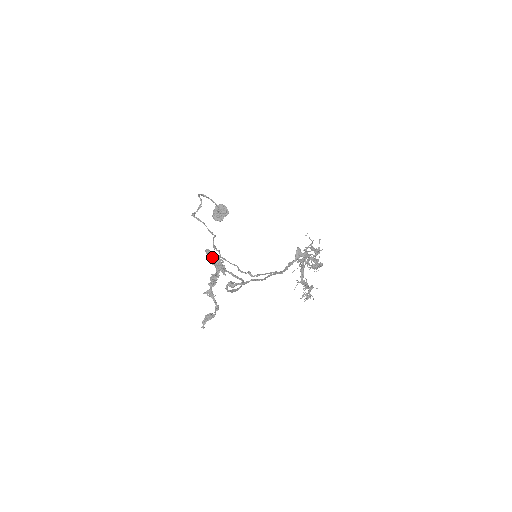
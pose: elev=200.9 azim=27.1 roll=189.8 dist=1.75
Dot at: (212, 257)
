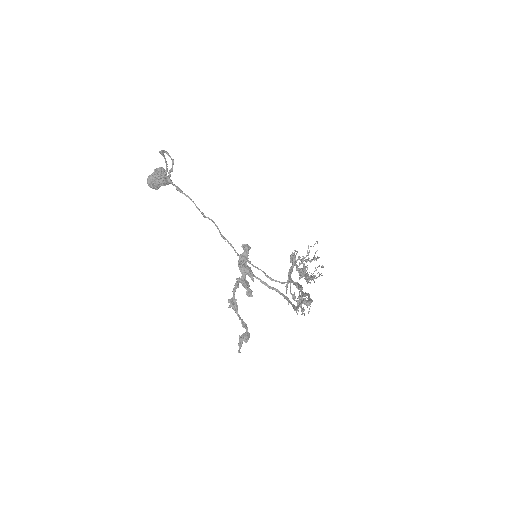
Dot at: occluded
